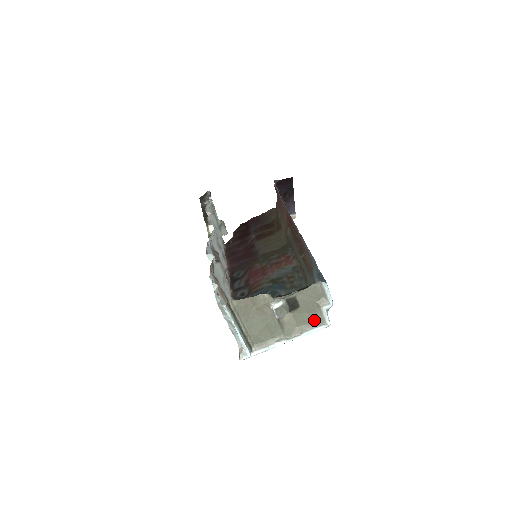
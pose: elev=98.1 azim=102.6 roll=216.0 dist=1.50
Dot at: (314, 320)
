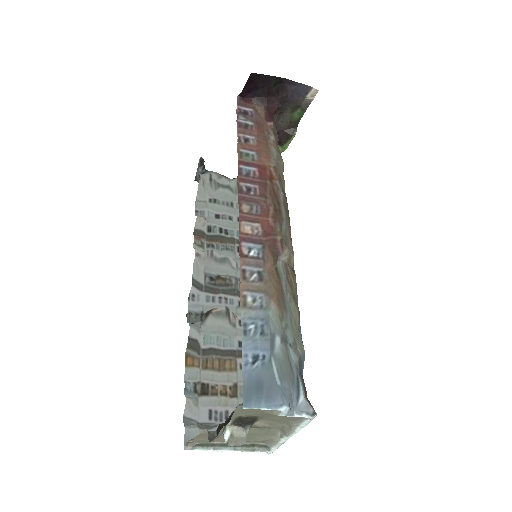
Dot at: (291, 418)
